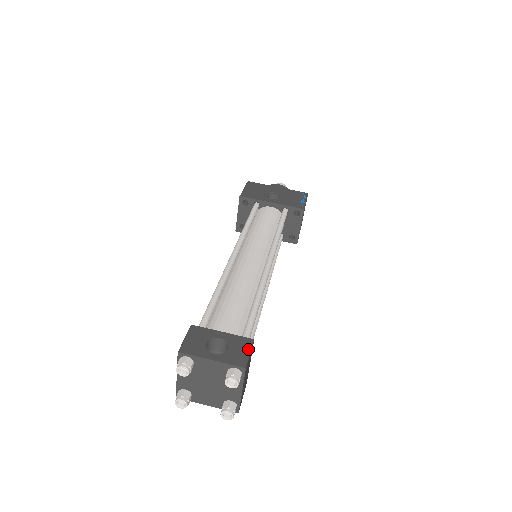
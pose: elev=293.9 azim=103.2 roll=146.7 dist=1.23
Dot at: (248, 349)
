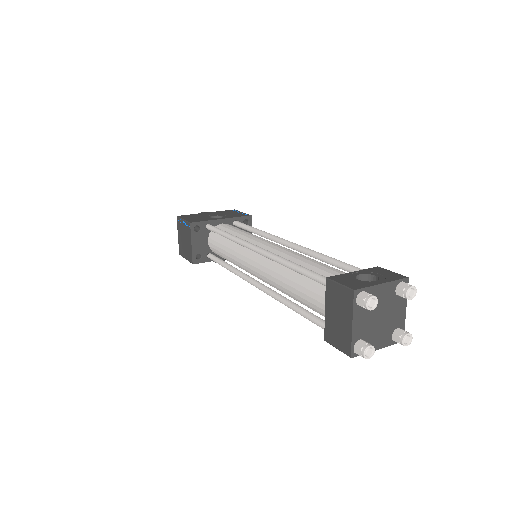
Dot at: (388, 271)
